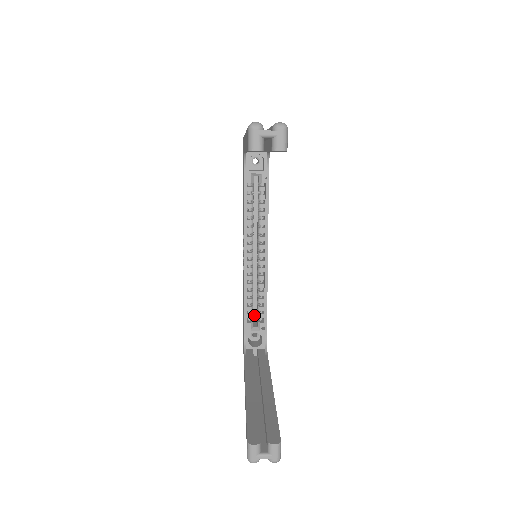
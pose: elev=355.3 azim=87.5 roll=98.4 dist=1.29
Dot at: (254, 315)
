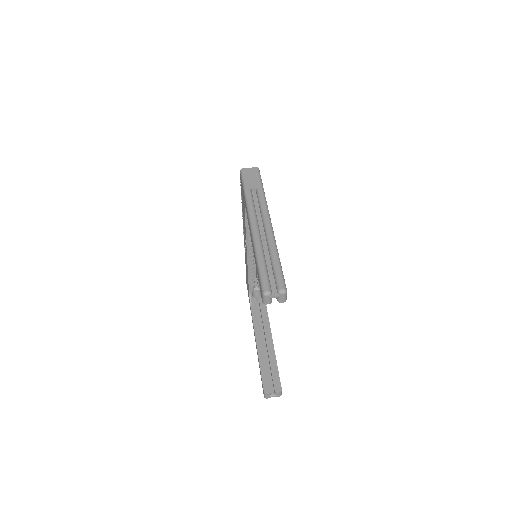
Dot at: (254, 275)
